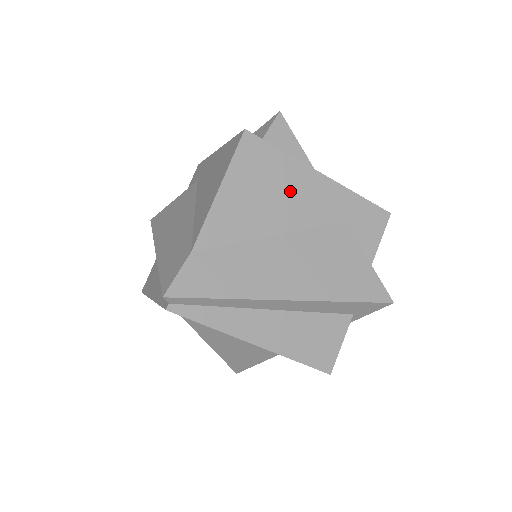
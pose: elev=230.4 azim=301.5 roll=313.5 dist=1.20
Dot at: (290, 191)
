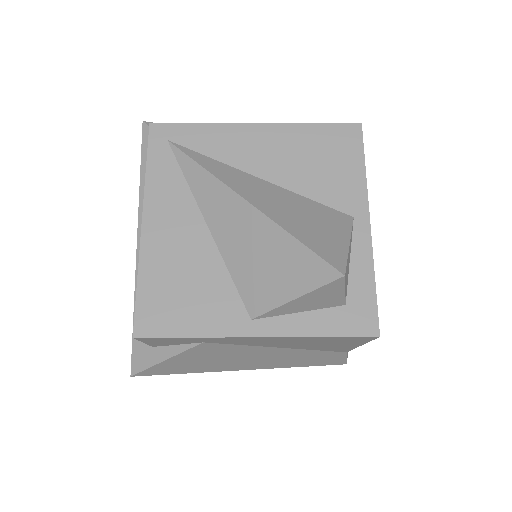
Dot at: occluded
